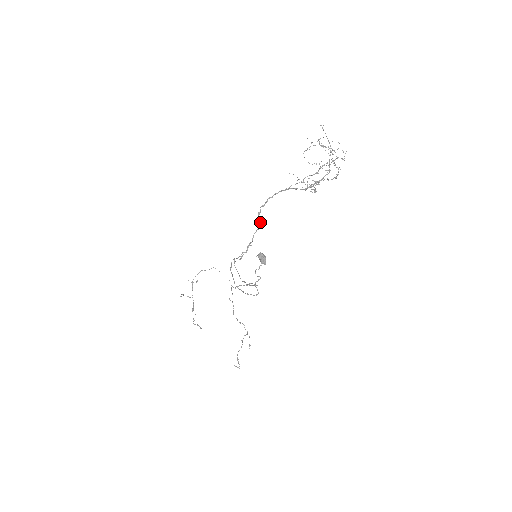
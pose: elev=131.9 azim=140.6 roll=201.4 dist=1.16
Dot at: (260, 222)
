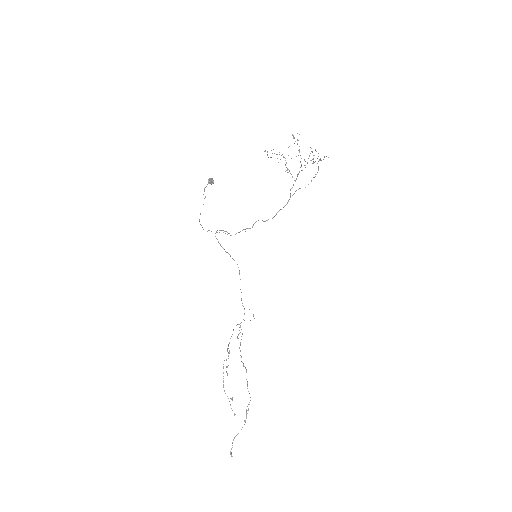
Dot at: (262, 220)
